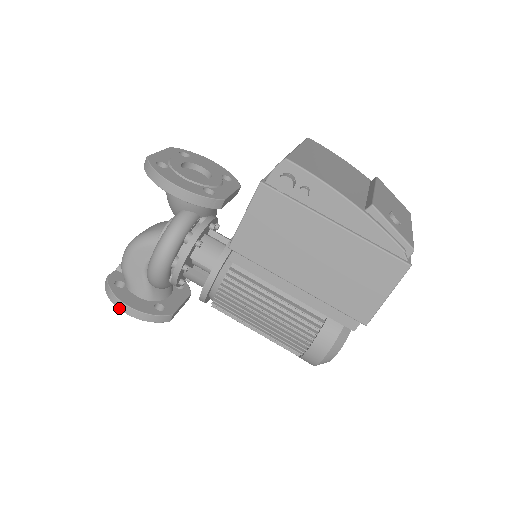
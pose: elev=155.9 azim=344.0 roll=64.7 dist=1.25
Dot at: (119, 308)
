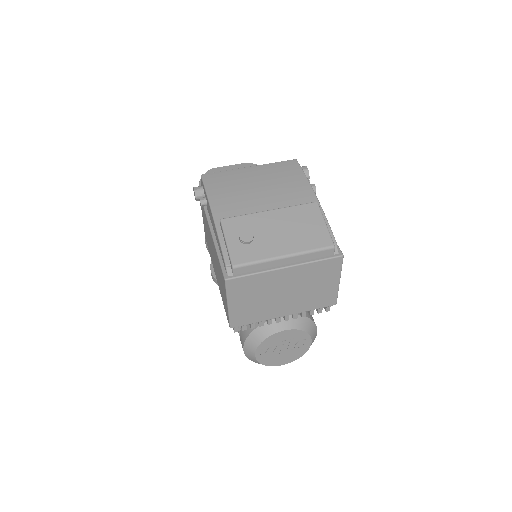
Dot at: occluded
